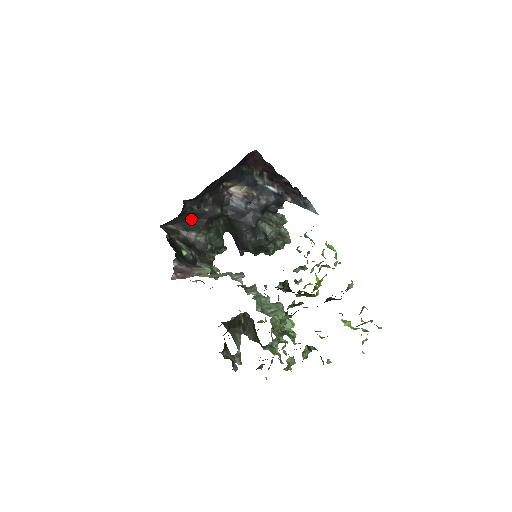
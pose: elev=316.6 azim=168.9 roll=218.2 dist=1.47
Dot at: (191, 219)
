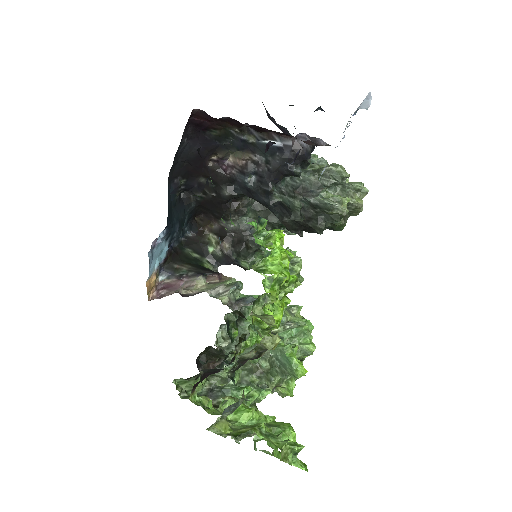
Dot at: (211, 207)
